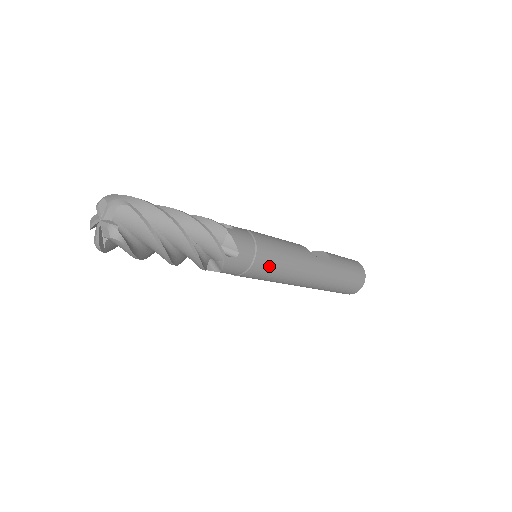
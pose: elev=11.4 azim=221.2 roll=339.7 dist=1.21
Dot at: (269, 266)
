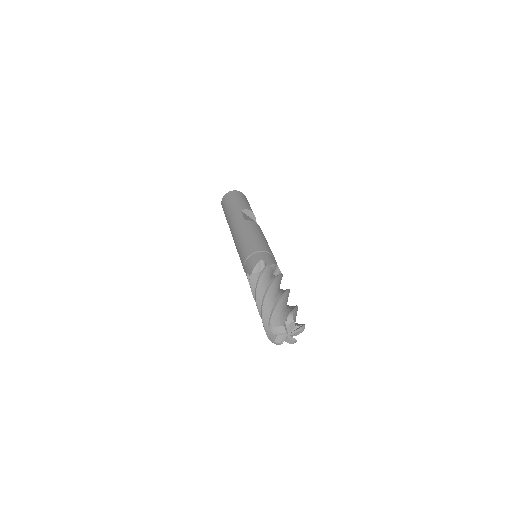
Dot at: occluded
